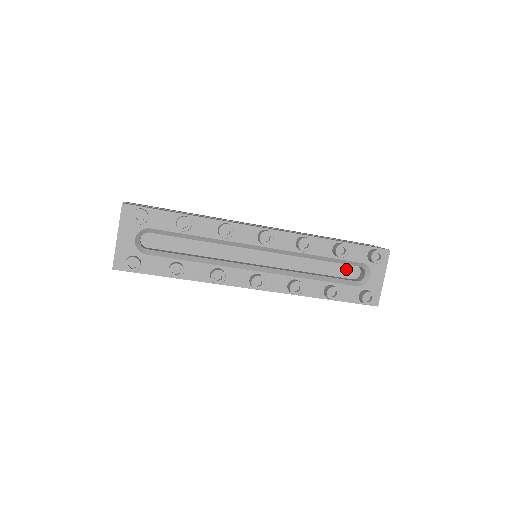
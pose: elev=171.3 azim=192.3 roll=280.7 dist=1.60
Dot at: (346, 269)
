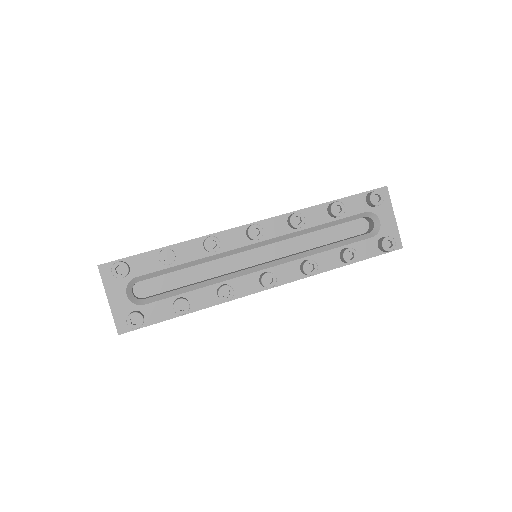
Dot at: (352, 226)
